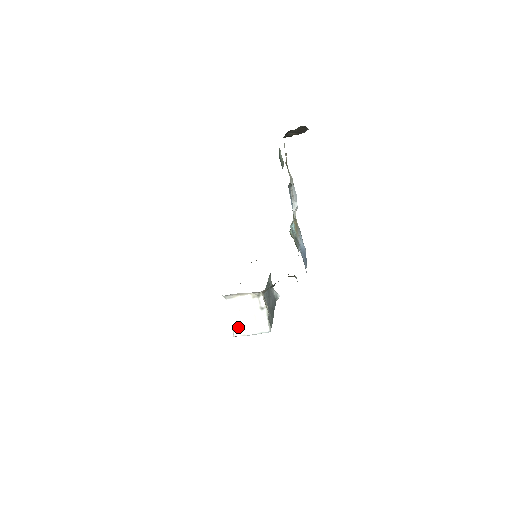
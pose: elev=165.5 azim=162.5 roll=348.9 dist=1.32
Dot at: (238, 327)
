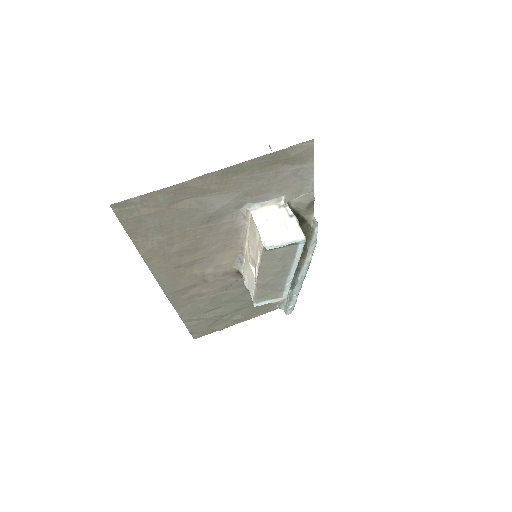
Dot at: (269, 237)
